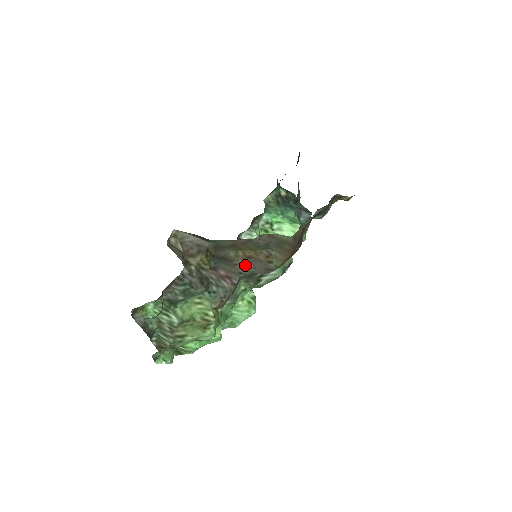
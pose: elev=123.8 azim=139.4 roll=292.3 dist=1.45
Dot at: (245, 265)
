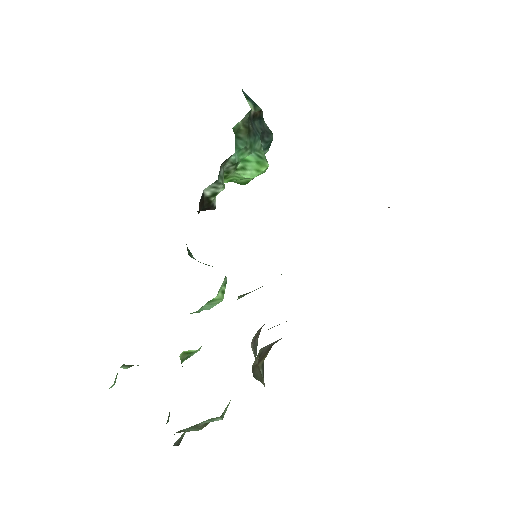
Dot at: occluded
